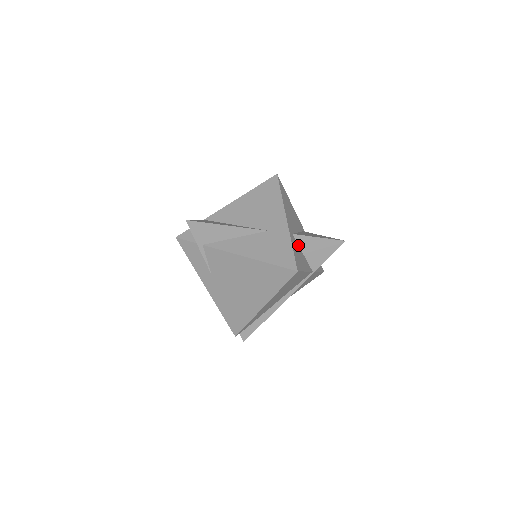
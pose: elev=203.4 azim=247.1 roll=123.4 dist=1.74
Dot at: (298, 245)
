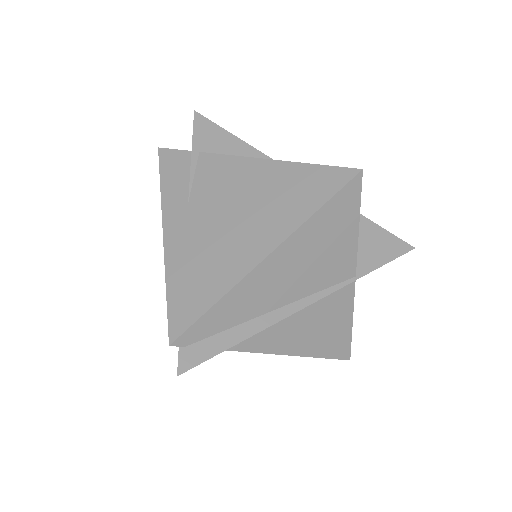
Dot at: occluded
